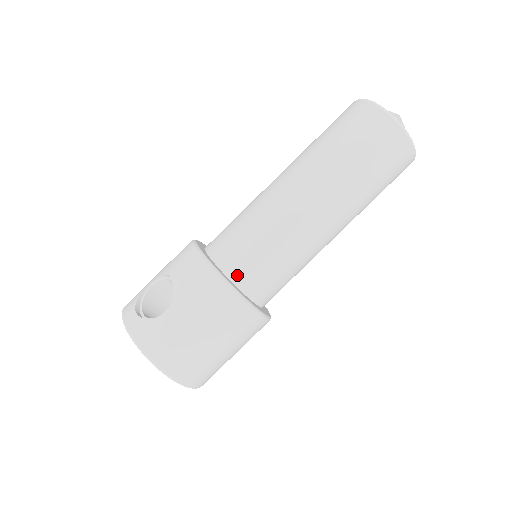
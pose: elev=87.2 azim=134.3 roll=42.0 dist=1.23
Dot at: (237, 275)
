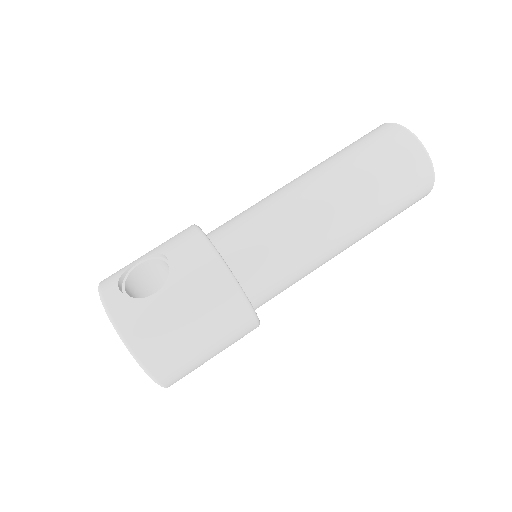
Dot at: (240, 269)
